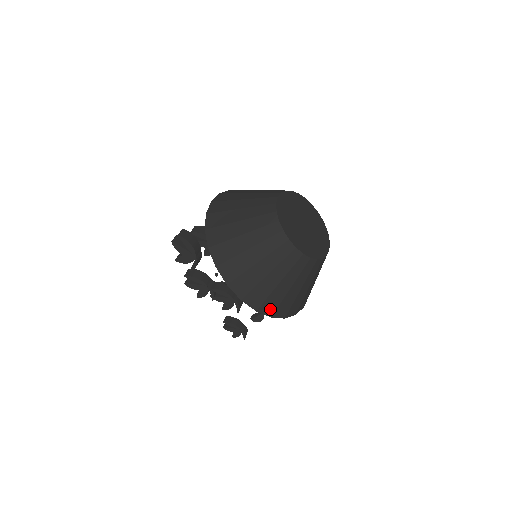
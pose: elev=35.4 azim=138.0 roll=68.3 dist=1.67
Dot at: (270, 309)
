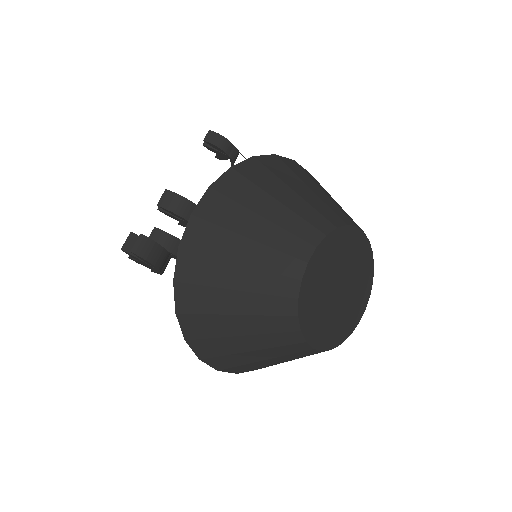
Dot at: (257, 369)
